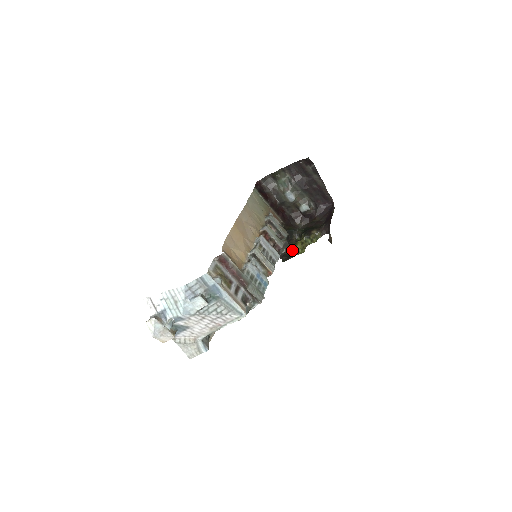
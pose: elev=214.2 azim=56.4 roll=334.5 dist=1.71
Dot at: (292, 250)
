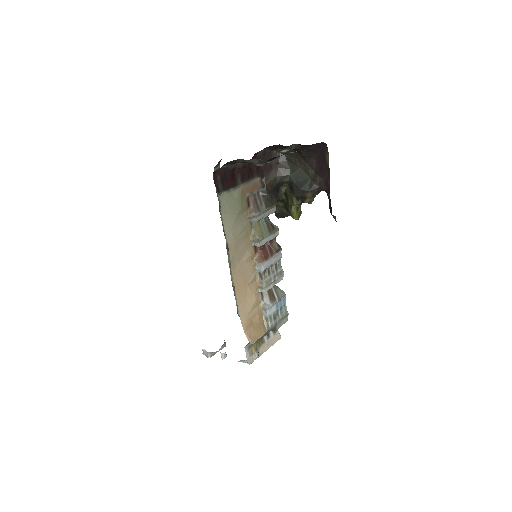
Dot at: (283, 203)
